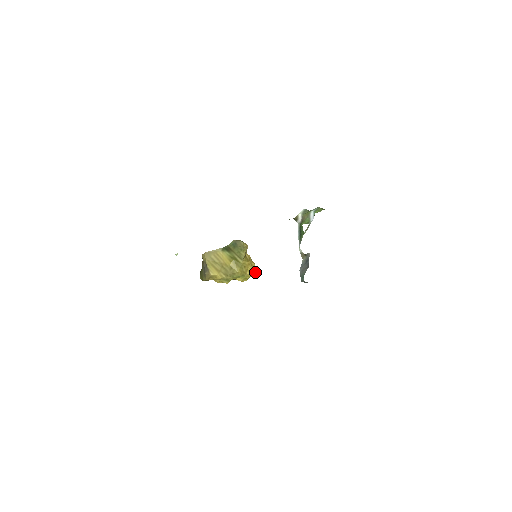
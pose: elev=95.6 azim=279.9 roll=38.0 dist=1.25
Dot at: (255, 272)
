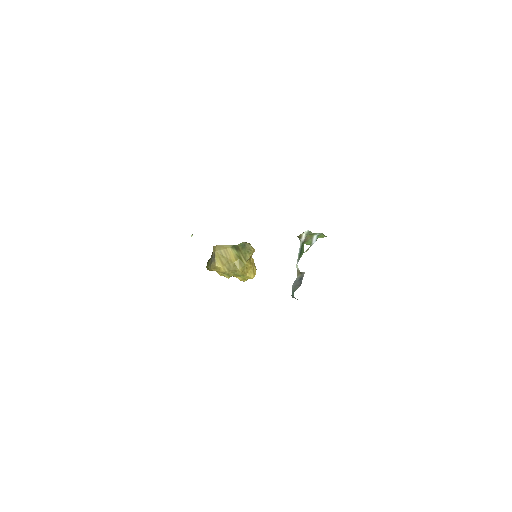
Dot at: (254, 276)
